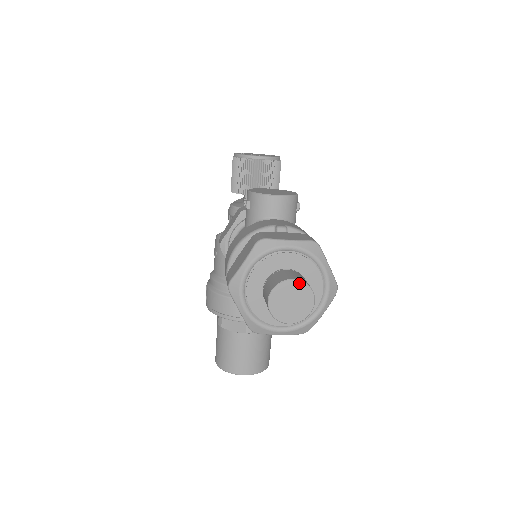
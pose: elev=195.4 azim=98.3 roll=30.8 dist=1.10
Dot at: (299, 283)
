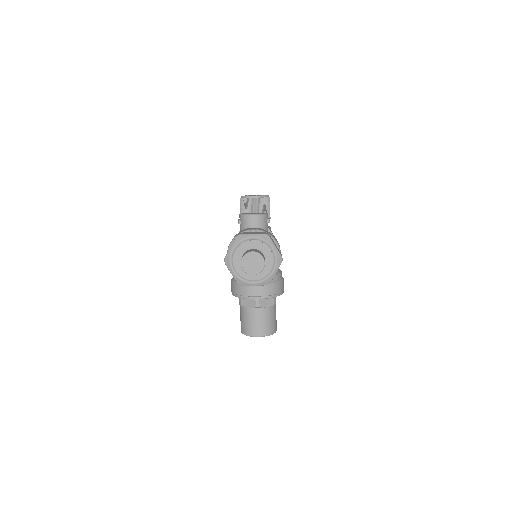
Dot at: (255, 253)
